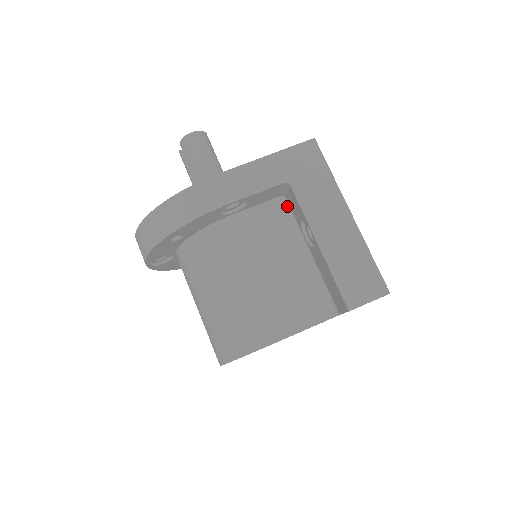
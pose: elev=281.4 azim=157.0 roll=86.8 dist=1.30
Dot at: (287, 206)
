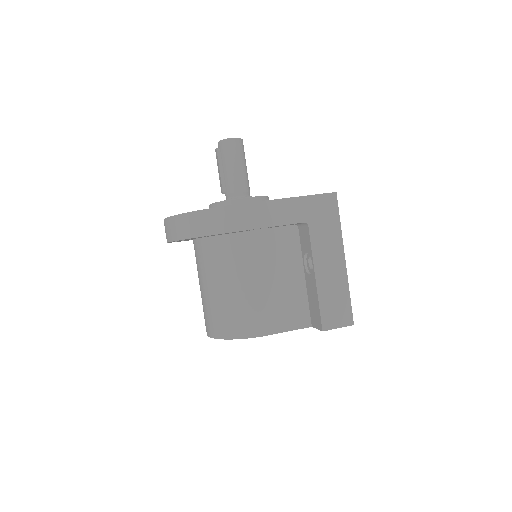
Dot at: (297, 234)
